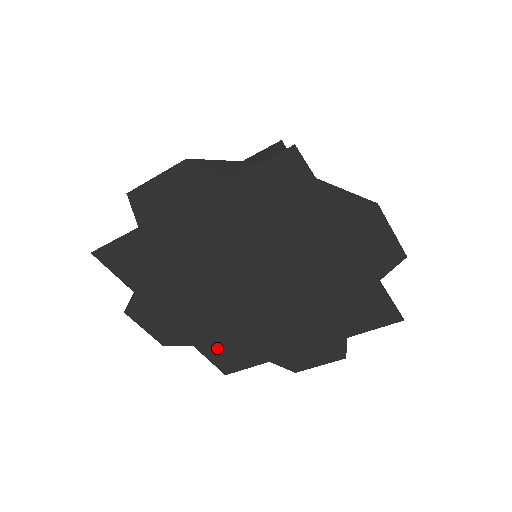
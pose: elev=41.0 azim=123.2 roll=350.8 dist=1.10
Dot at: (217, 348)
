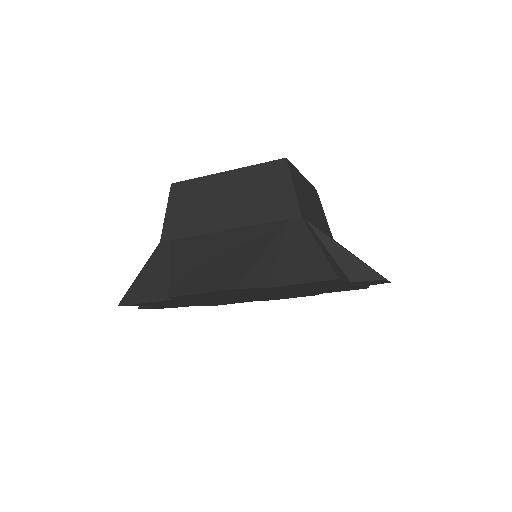
Dot at: occluded
